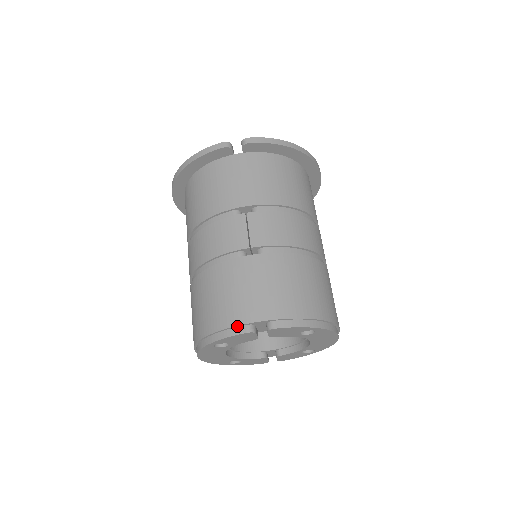
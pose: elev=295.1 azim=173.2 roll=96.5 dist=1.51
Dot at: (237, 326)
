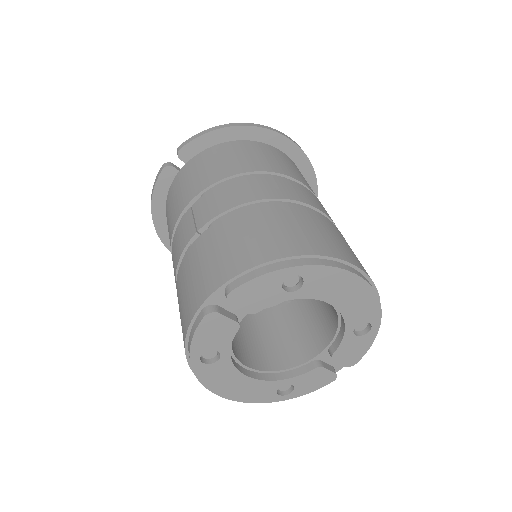
Dot at: (196, 316)
